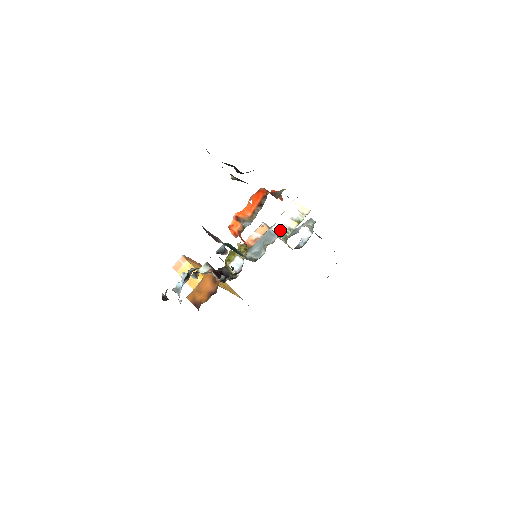
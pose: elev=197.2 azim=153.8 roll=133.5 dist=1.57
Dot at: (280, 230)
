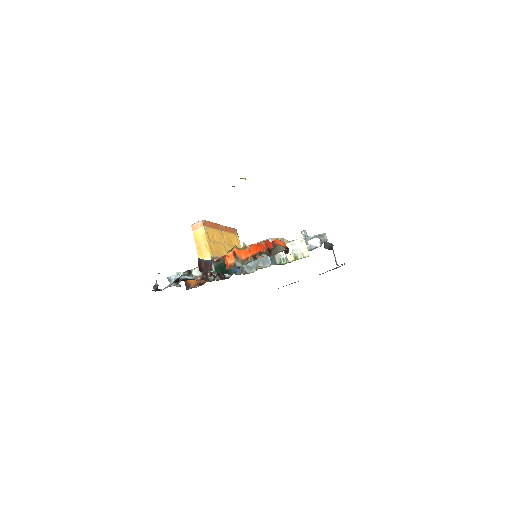
Dot at: (279, 254)
